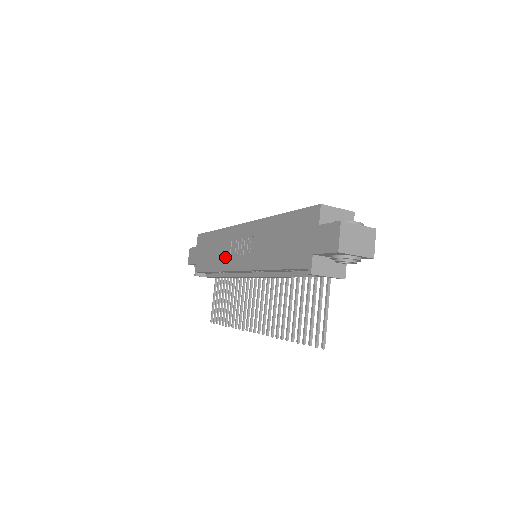
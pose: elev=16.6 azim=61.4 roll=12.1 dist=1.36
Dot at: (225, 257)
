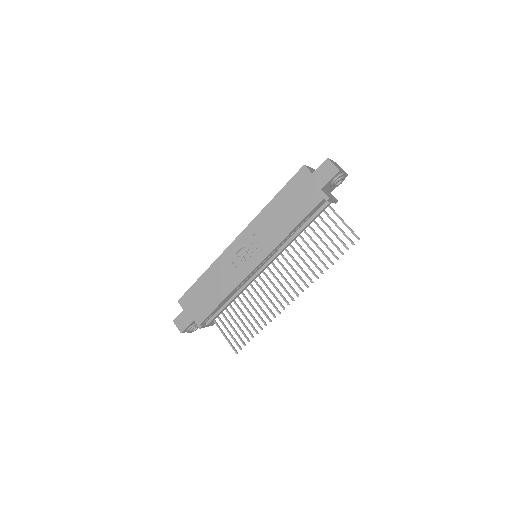
Dot at: (232, 275)
